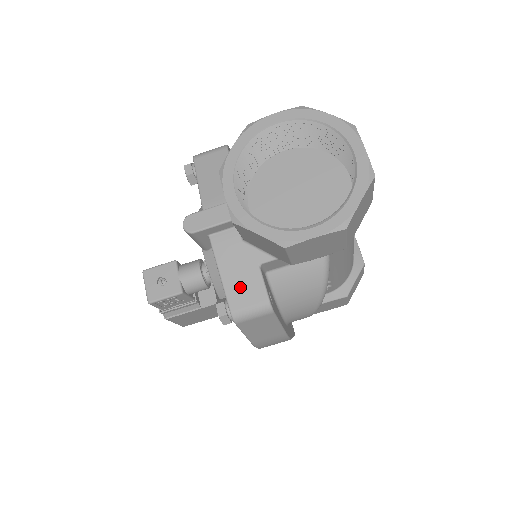
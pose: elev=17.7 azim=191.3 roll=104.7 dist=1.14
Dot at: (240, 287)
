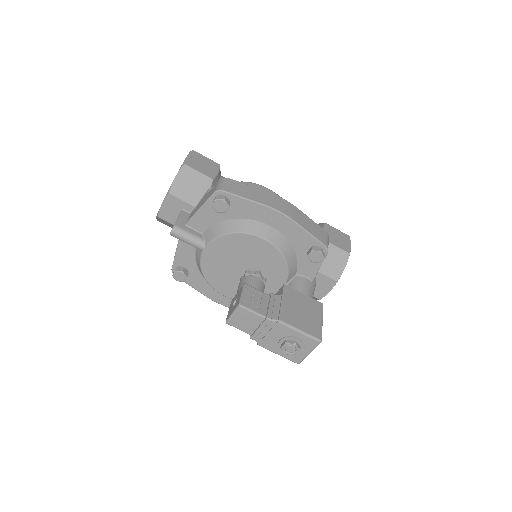
Dot at: (208, 196)
